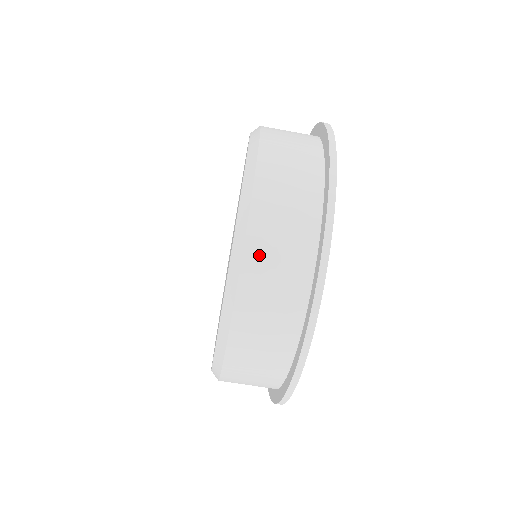
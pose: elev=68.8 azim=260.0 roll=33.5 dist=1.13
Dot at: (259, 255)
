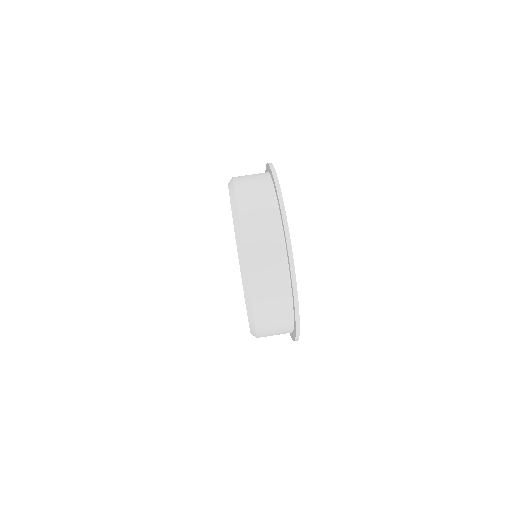
Dot at: (259, 288)
